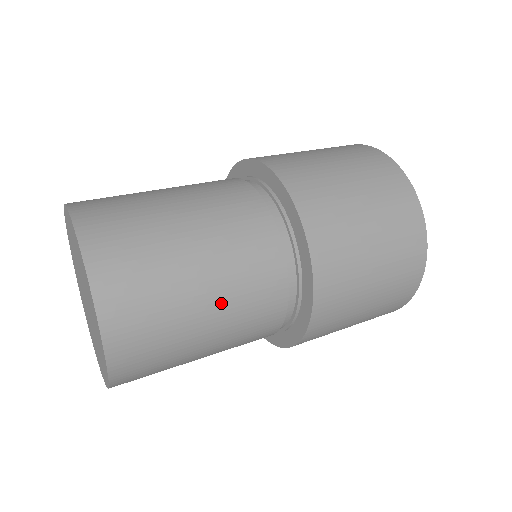
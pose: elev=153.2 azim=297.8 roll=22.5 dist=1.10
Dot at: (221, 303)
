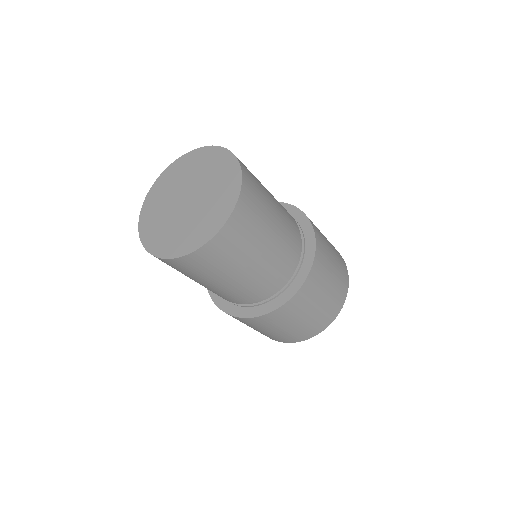
Dot at: (278, 206)
